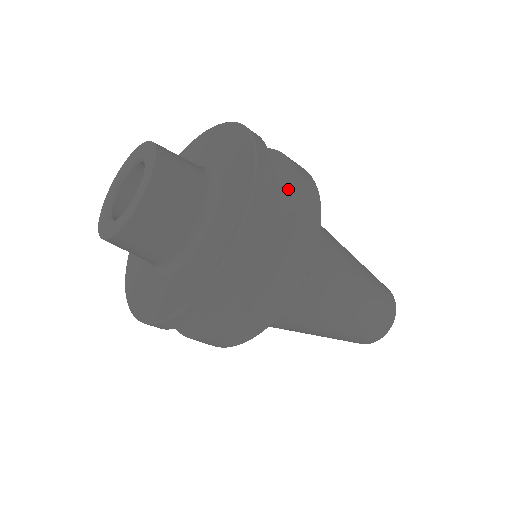
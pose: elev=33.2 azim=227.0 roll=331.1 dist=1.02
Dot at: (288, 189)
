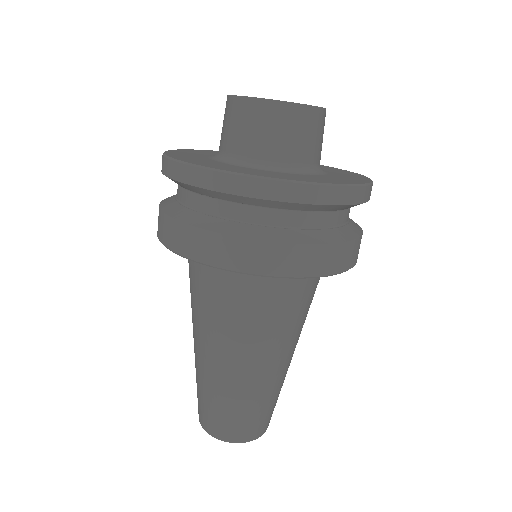
Dot at: occluded
